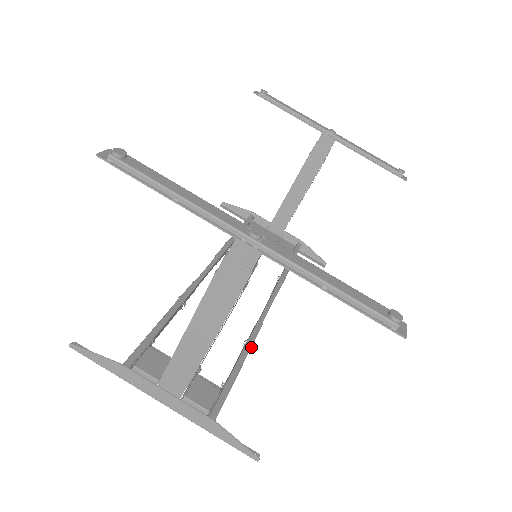
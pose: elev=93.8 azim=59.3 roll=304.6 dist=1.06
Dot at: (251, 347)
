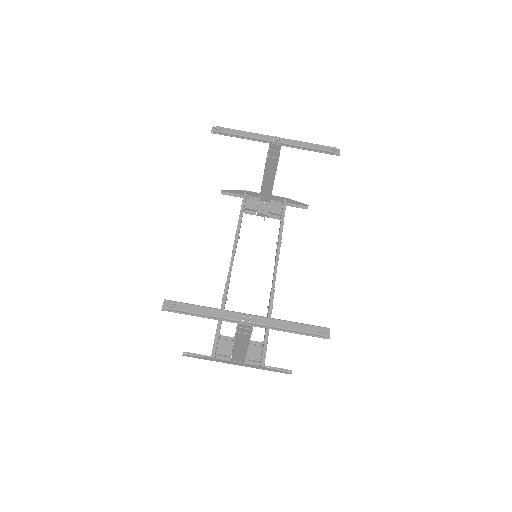
Dot at: occluded
